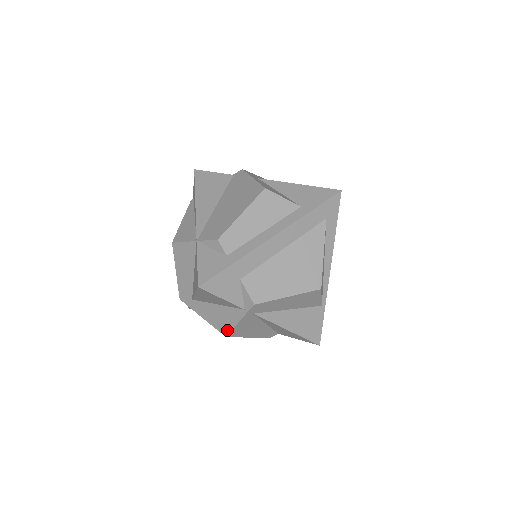
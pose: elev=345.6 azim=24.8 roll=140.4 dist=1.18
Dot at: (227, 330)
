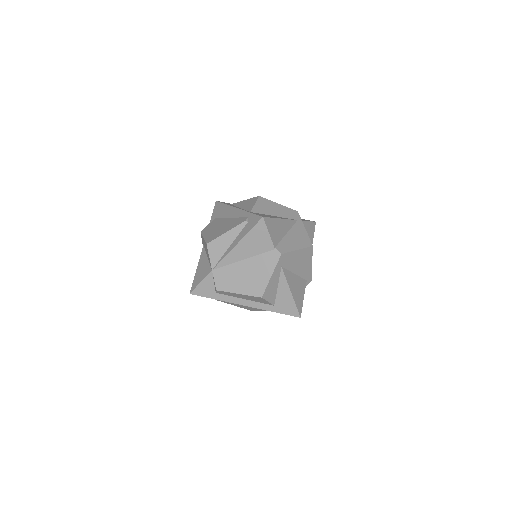
Dot at: occluded
